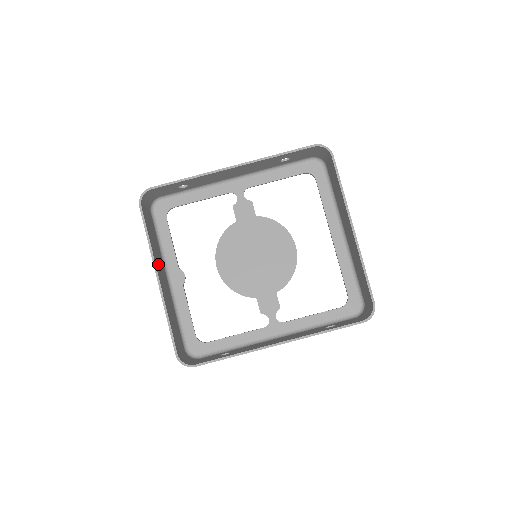
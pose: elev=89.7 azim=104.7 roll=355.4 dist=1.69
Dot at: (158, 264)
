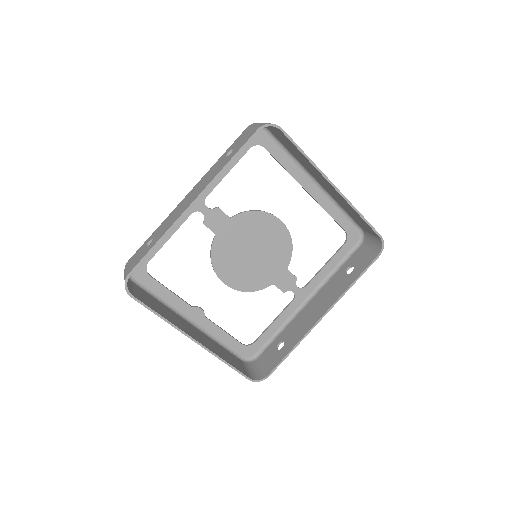
Dot at: (181, 326)
